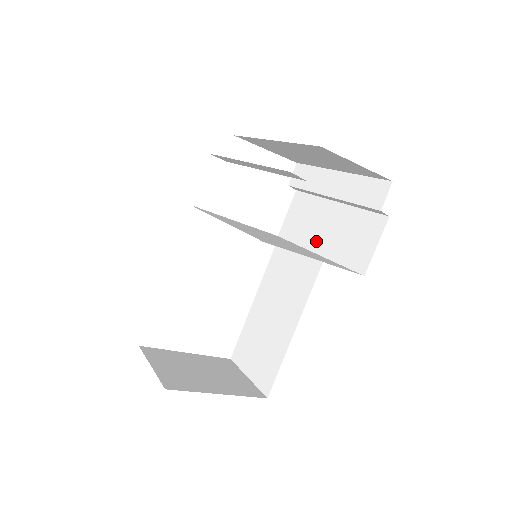
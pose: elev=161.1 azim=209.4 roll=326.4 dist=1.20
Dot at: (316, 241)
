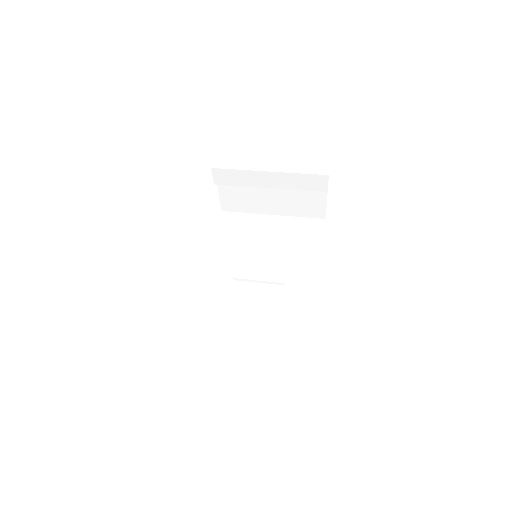
Dot at: (268, 208)
